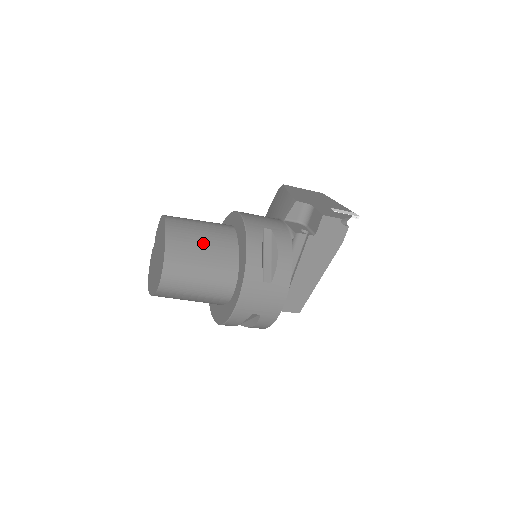
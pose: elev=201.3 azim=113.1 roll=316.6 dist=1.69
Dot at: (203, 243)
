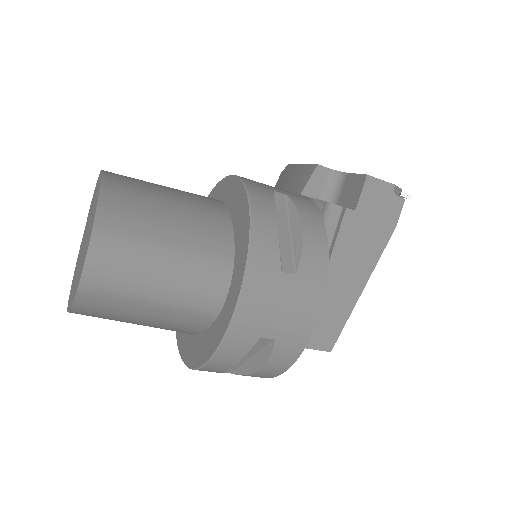
Dot at: (170, 208)
